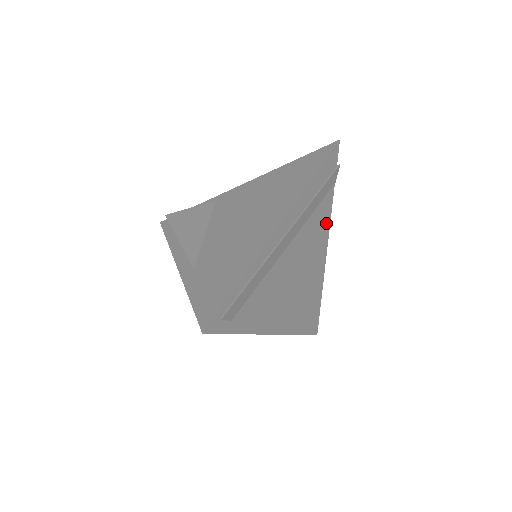
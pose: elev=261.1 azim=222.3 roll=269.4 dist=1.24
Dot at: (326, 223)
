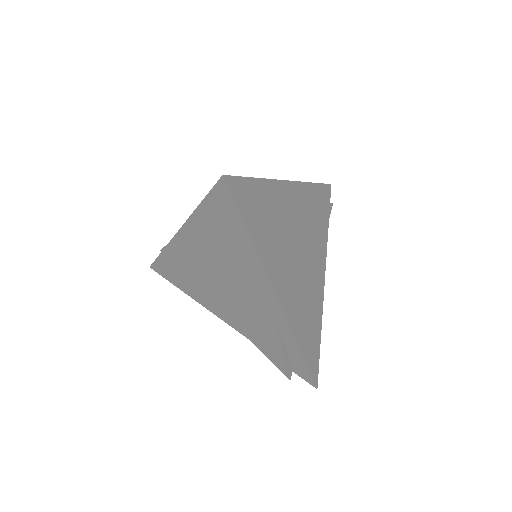
Dot at: (323, 247)
